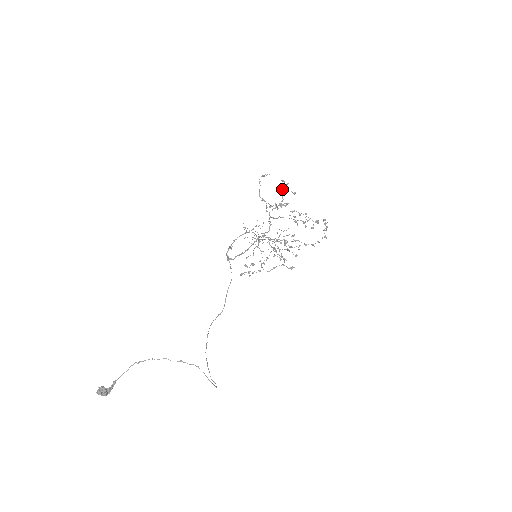
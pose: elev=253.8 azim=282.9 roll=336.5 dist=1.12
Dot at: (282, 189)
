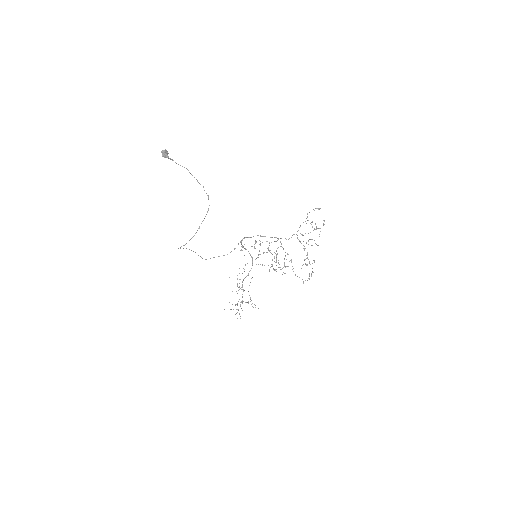
Dot at: occluded
